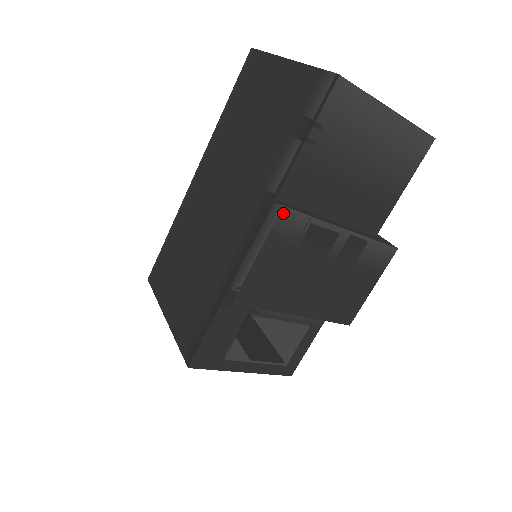
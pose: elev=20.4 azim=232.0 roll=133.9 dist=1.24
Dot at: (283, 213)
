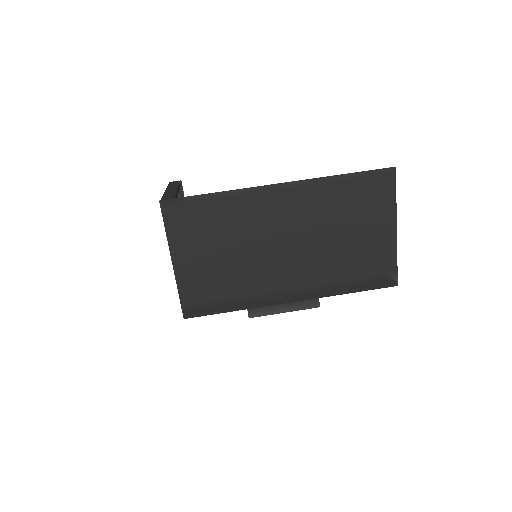
Dot at: (315, 307)
